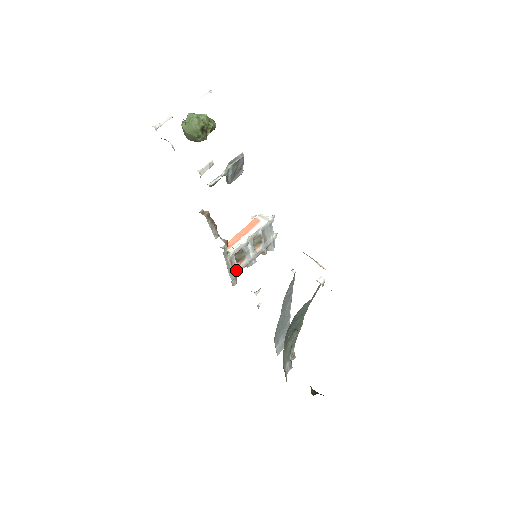
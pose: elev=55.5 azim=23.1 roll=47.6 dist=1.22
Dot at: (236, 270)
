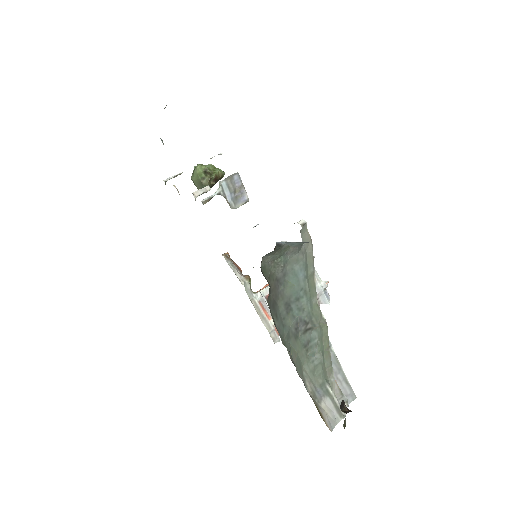
Dot at: occluded
